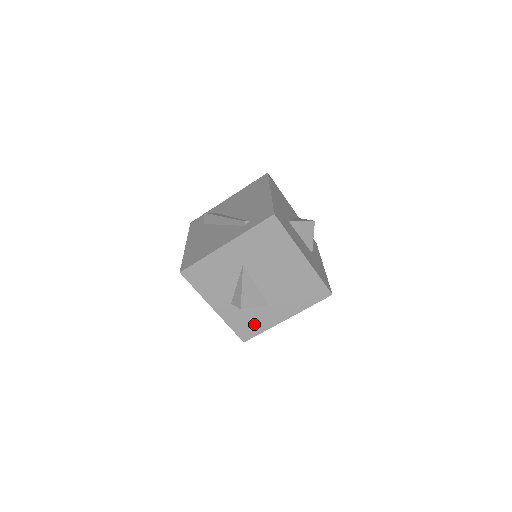
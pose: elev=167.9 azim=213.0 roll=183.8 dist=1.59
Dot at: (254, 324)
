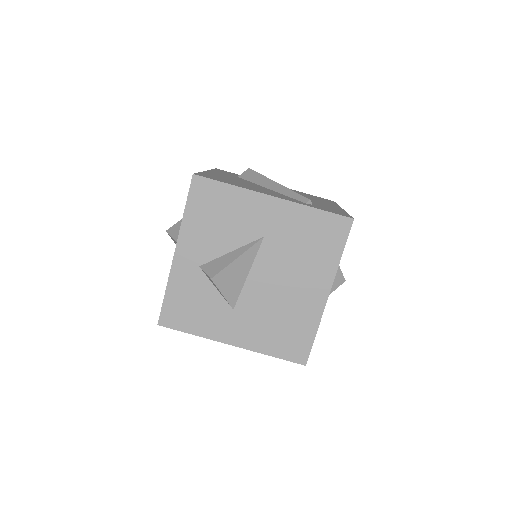
Dot at: (194, 315)
